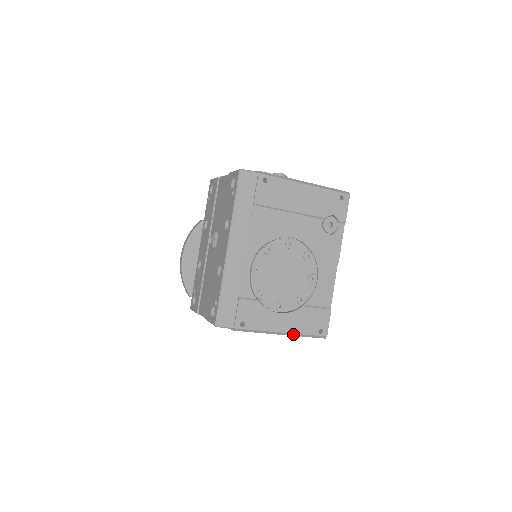
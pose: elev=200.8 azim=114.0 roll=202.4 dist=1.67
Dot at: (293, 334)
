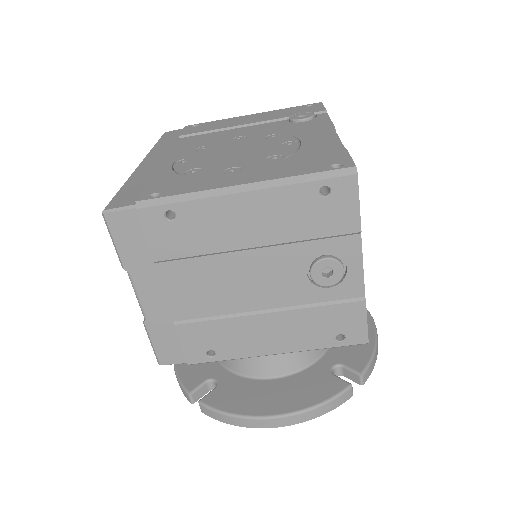
Dot at: (270, 183)
